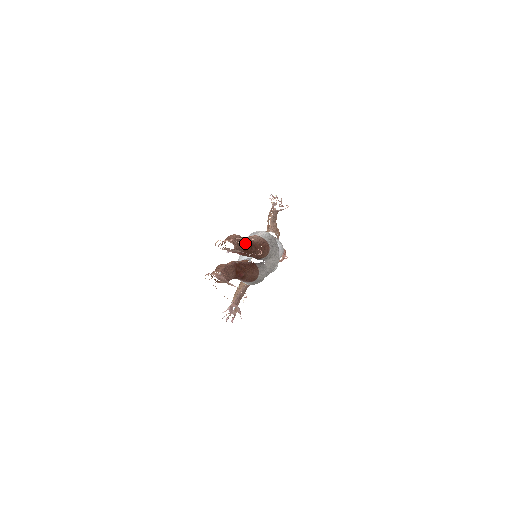
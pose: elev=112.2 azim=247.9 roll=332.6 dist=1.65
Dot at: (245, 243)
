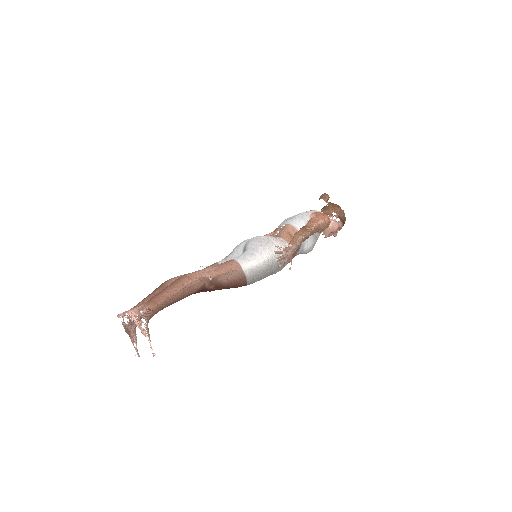
Dot at: (196, 291)
